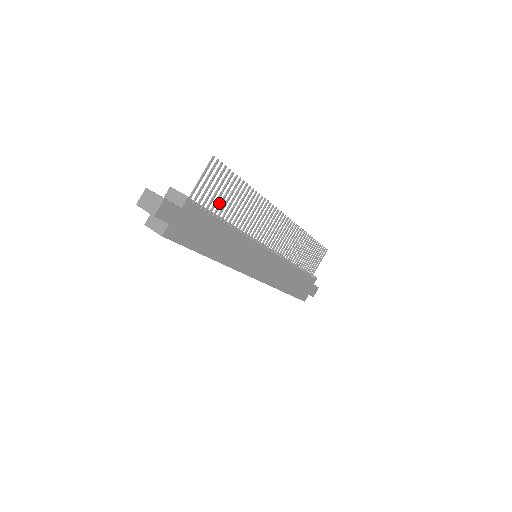
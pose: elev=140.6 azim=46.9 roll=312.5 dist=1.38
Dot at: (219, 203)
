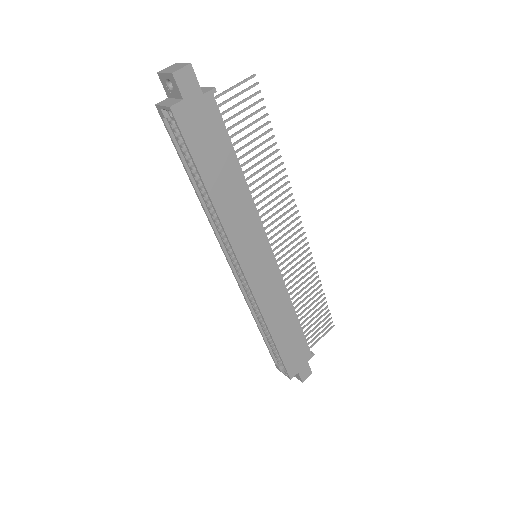
Dot at: occluded
